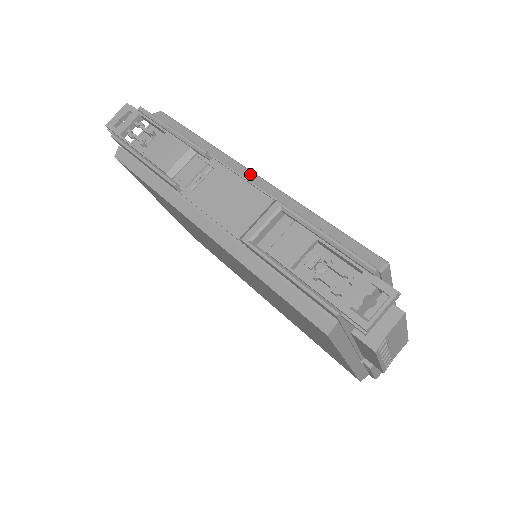
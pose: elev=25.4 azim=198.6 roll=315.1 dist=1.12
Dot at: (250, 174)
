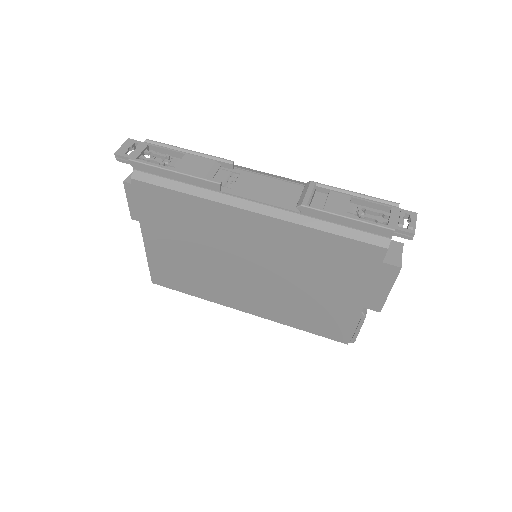
Dot at: (271, 175)
